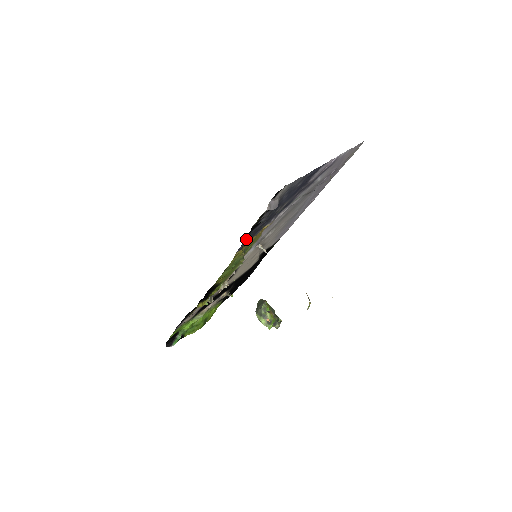
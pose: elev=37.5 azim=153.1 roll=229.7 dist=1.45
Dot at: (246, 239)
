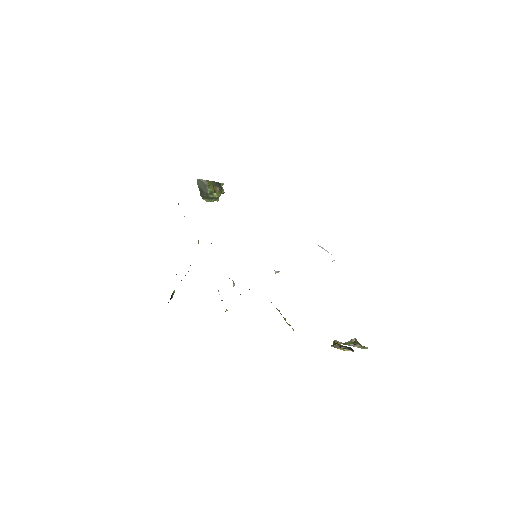
Dot at: occluded
